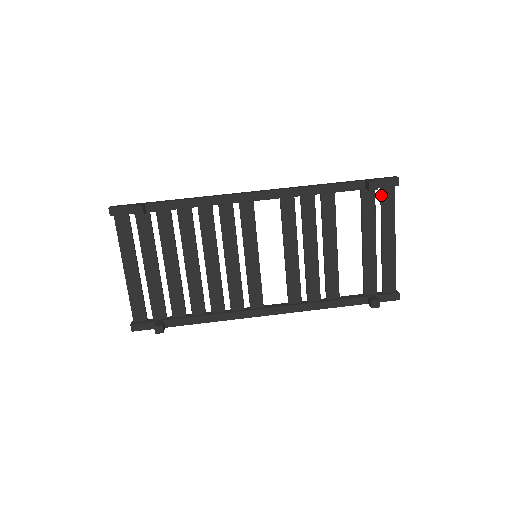
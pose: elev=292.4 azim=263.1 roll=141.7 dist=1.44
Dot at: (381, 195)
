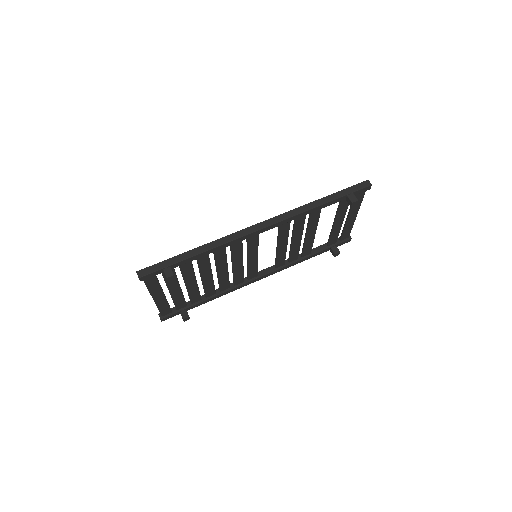
Dot at: occluded
